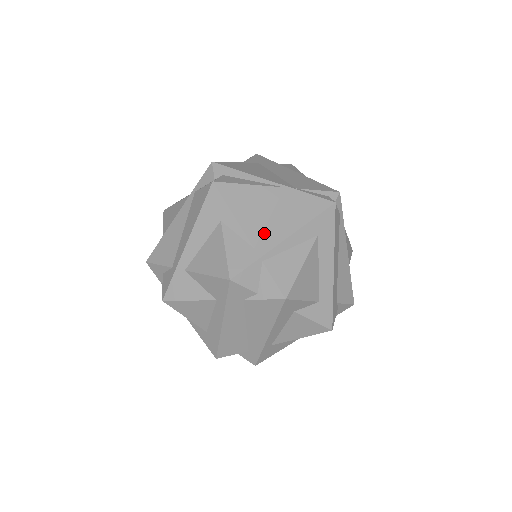
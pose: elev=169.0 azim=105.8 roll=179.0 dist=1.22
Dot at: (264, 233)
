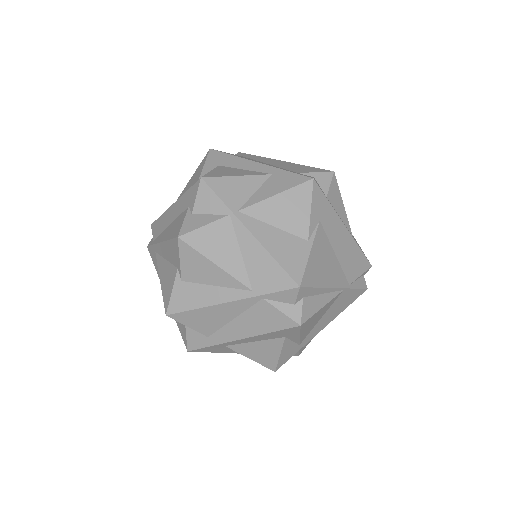
Dot at: (311, 332)
